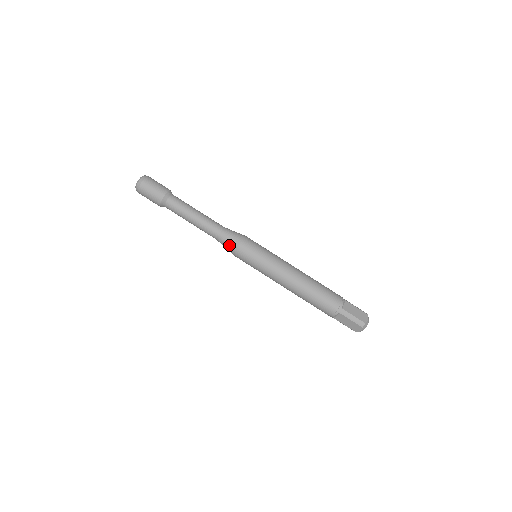
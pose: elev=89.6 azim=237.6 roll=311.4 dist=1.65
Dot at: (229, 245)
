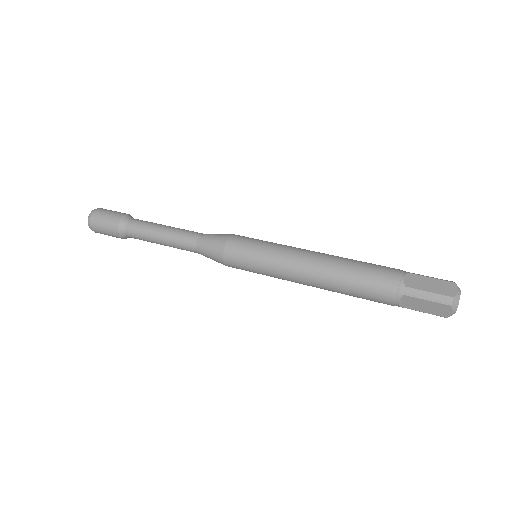
Dot at: (213, 254)
